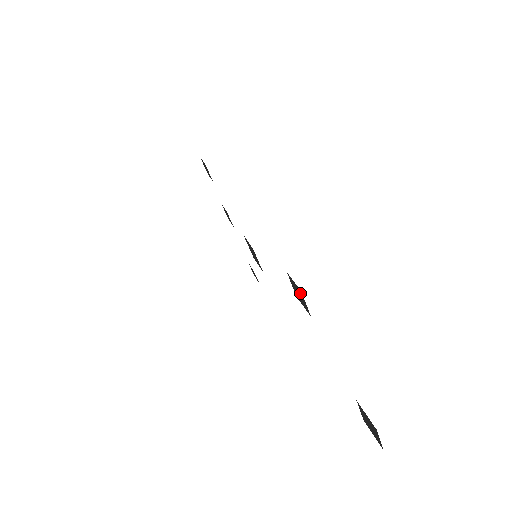
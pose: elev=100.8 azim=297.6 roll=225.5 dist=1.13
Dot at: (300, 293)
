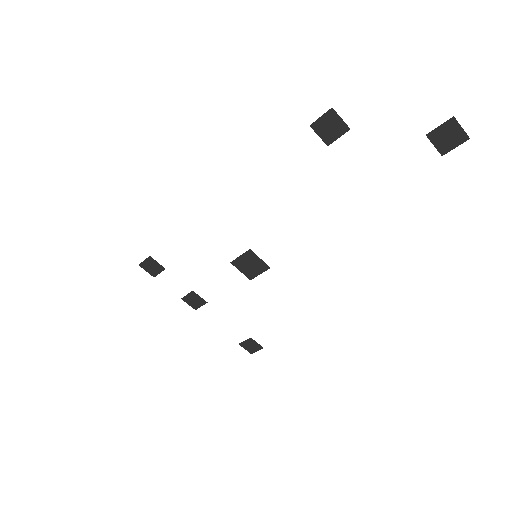
Dot at: (331, 117)
